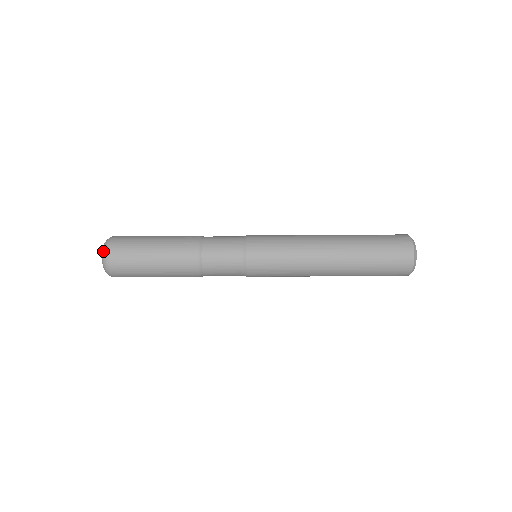
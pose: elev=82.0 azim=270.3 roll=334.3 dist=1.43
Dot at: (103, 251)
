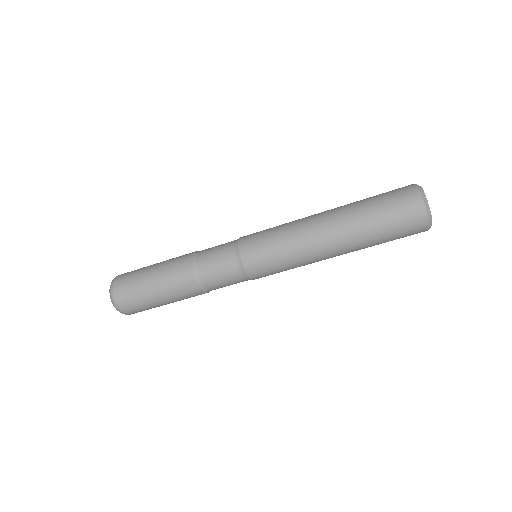
Dot at: occluded
